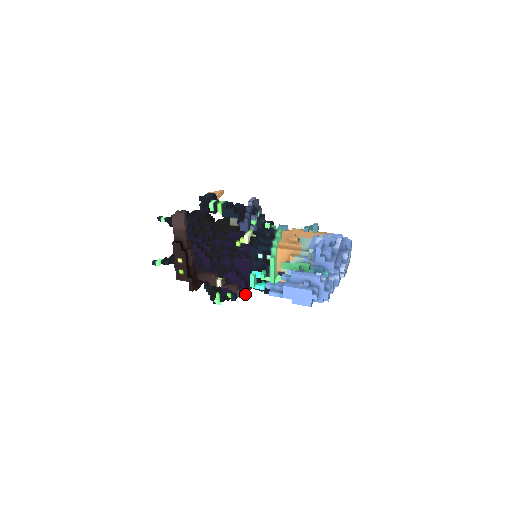
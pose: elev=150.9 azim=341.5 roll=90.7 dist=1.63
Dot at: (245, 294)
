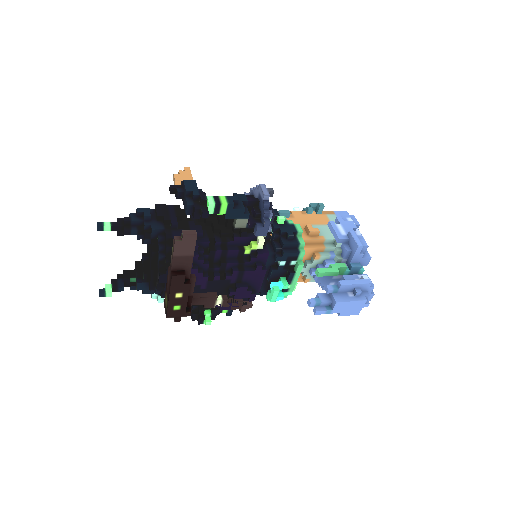
Dot at: (251, 307)
